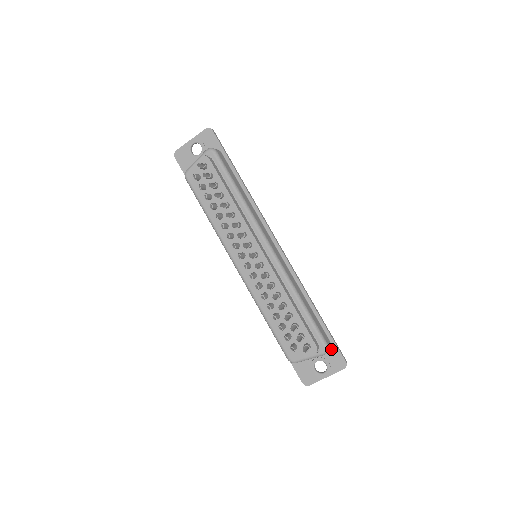
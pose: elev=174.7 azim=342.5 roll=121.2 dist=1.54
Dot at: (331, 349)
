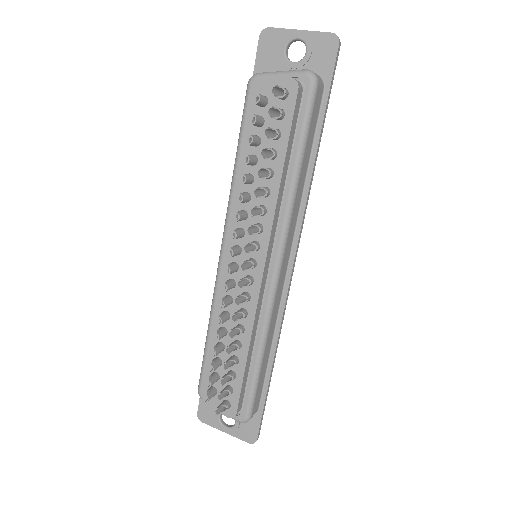
Dot at: (253, 416)
